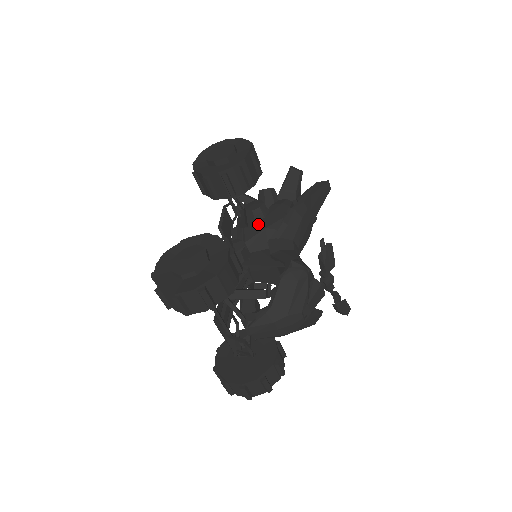
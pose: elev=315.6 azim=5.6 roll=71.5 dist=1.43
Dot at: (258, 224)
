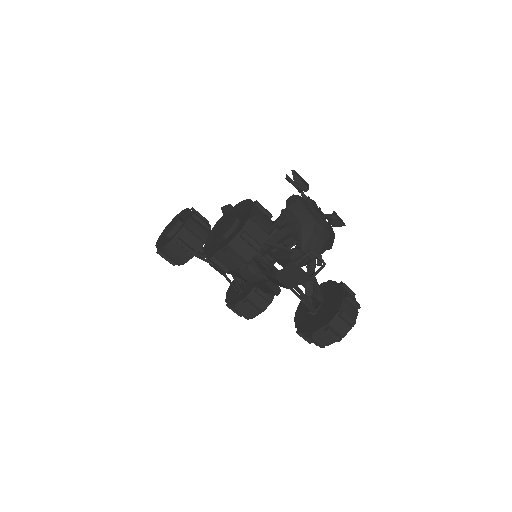
Dot at: occluded
